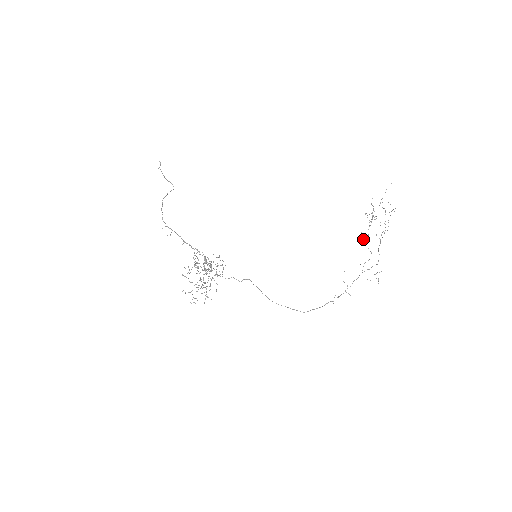
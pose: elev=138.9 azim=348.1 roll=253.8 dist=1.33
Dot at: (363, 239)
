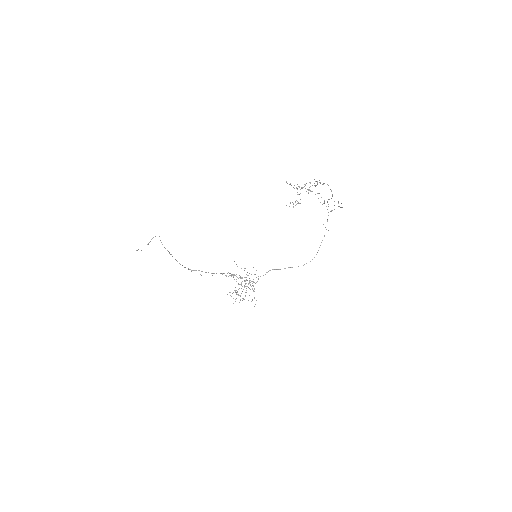
Dot at: occluded
